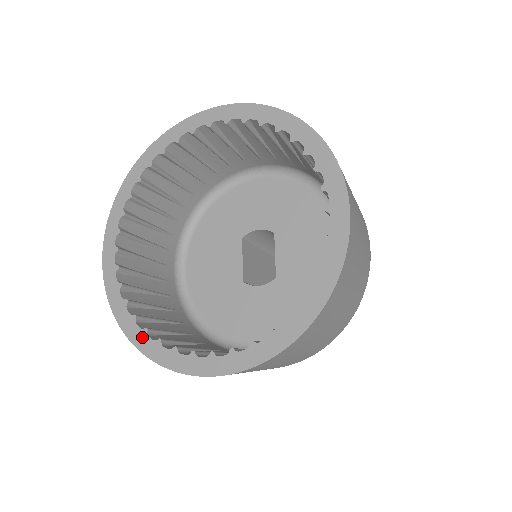
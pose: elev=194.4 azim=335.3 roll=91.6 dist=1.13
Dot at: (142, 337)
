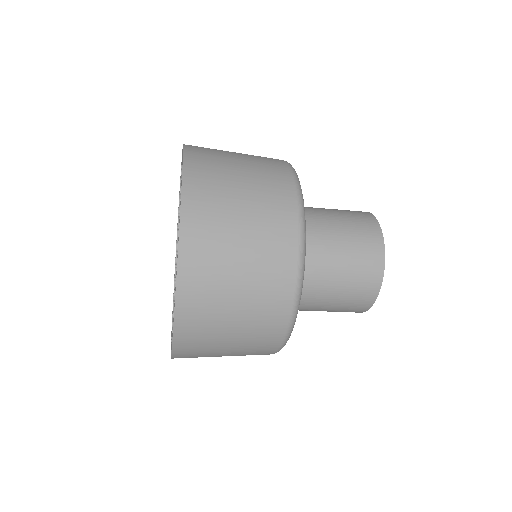
Dot at: occluded
